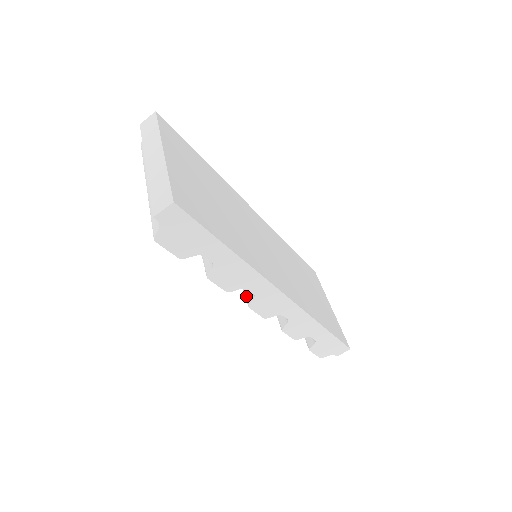
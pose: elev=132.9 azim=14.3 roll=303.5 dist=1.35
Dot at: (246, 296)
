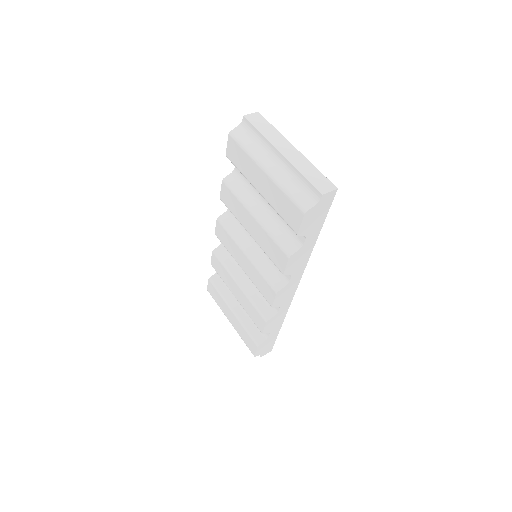
Dot at: (274, 284)
